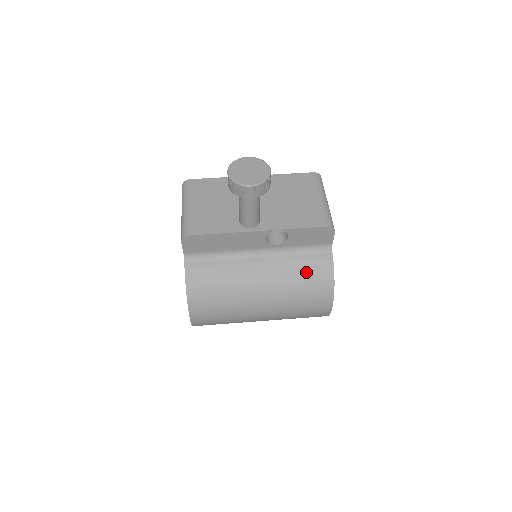
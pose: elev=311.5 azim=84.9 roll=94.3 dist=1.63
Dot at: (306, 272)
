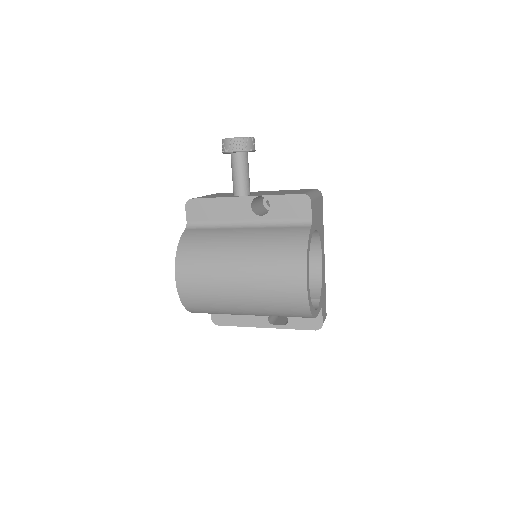
Dot at: (282, 237)
